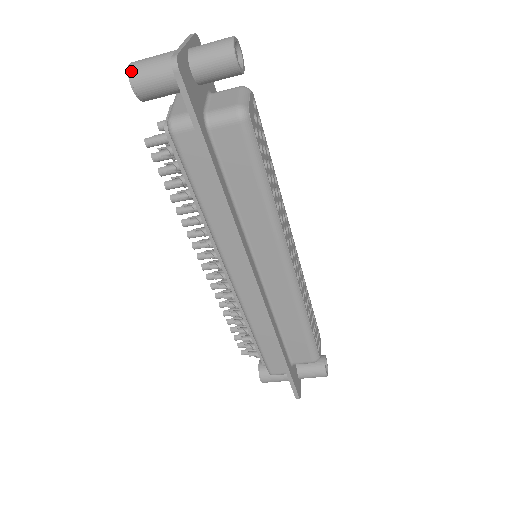
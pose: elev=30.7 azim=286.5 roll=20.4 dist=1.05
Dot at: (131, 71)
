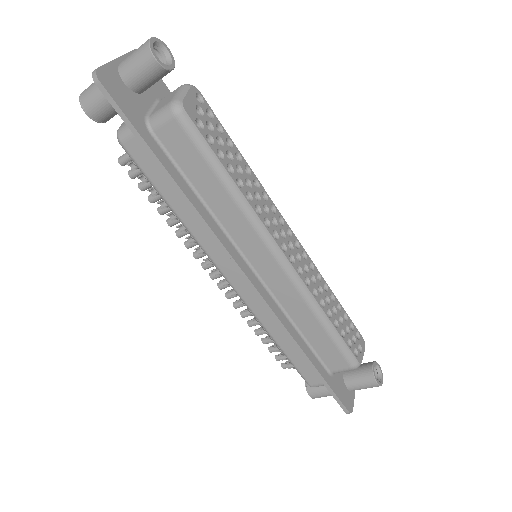
Dot at: (81, 98)
